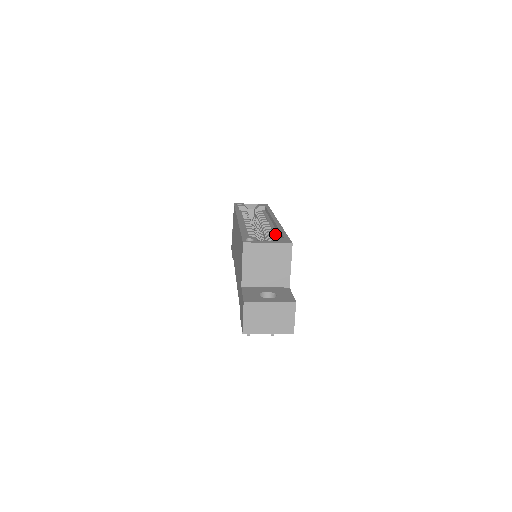
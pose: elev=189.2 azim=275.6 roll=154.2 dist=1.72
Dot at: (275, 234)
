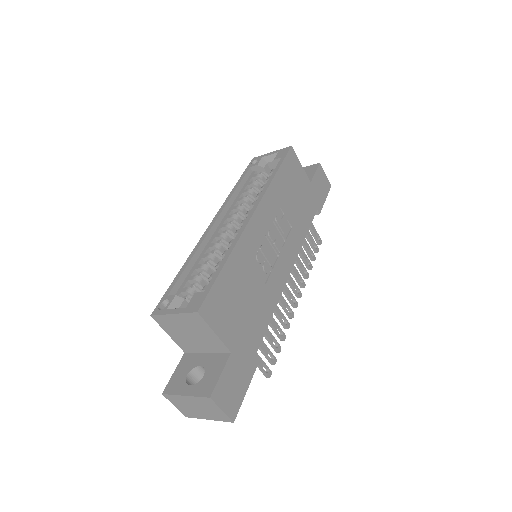
Dot at: occluded
